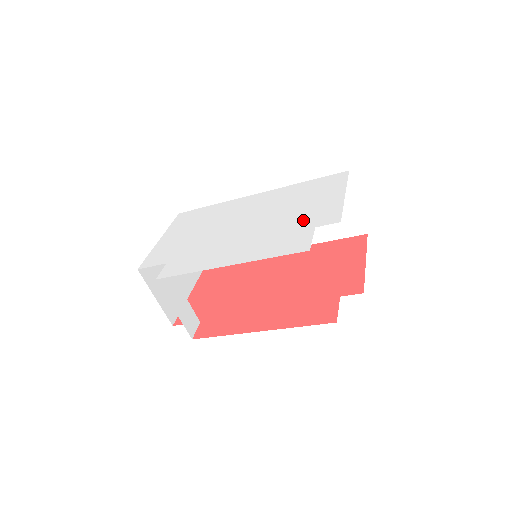
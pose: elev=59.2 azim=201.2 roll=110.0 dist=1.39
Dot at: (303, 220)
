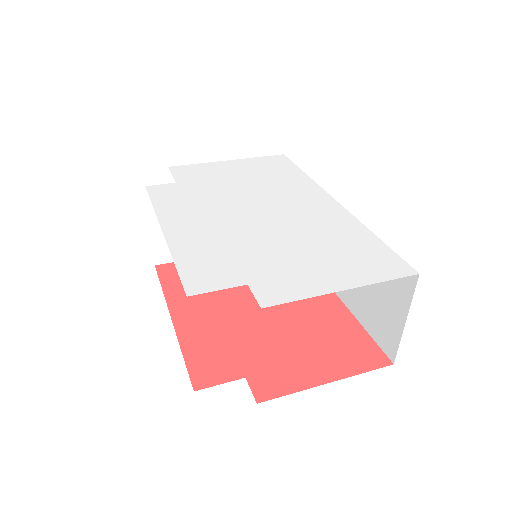
Dot at: (266, 266)
